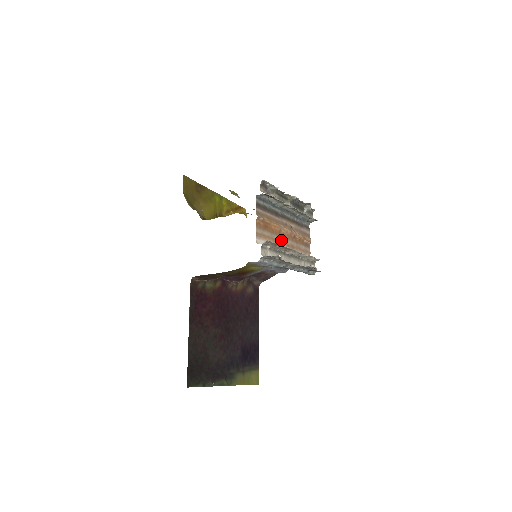
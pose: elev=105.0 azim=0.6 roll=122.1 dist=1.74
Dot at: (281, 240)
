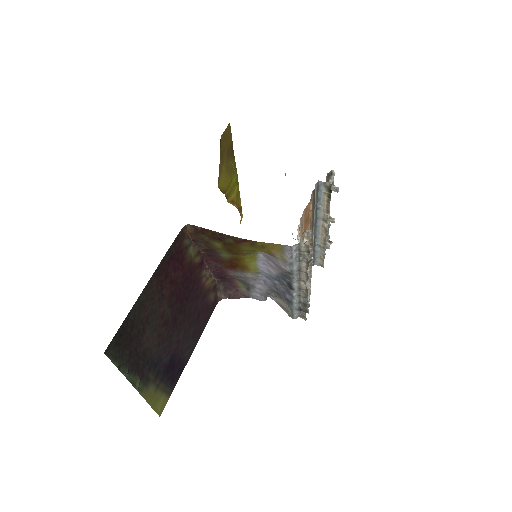
Dot at: occluded
